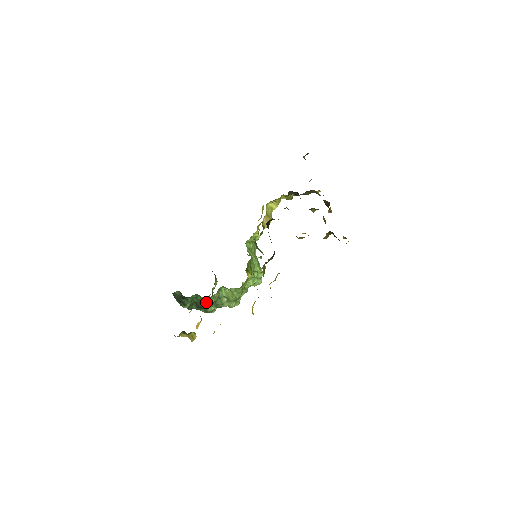
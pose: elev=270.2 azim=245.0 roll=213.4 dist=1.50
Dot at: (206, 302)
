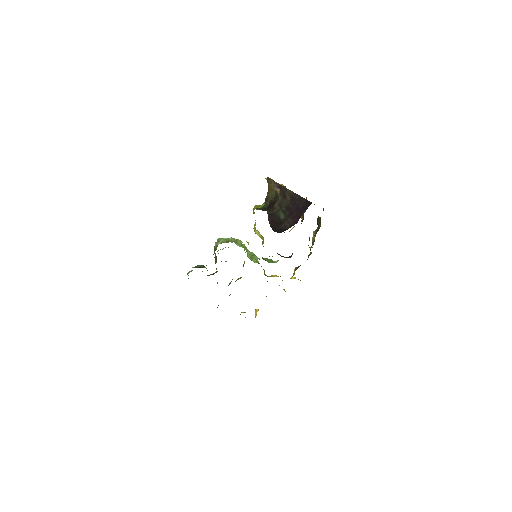
Dot at: occluded
